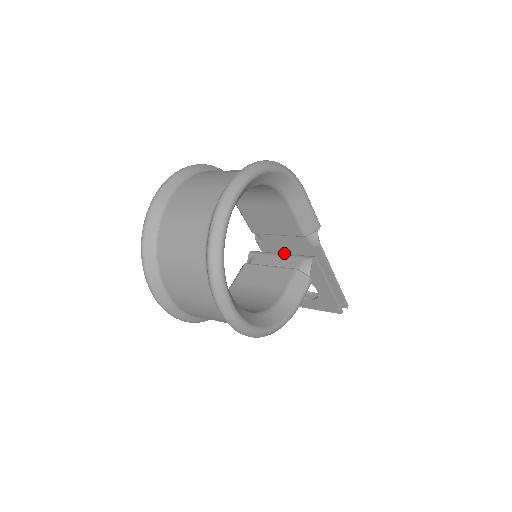
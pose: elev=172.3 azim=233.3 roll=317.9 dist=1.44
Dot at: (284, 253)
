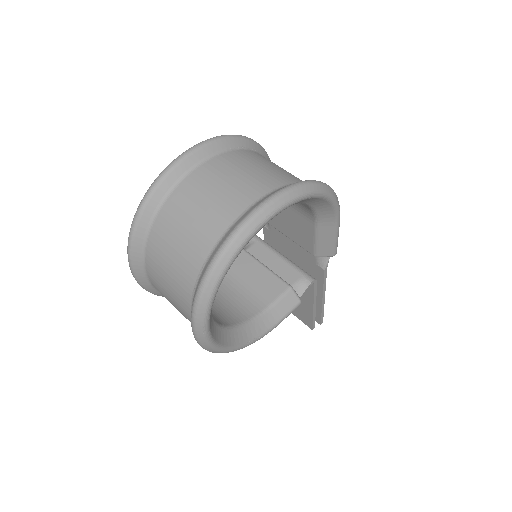
Dot at: (286, 252)
